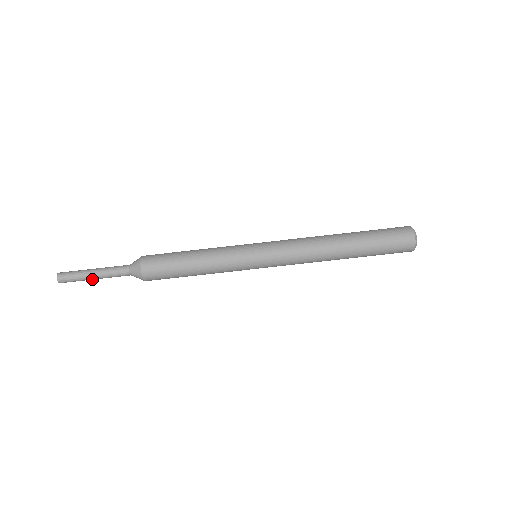
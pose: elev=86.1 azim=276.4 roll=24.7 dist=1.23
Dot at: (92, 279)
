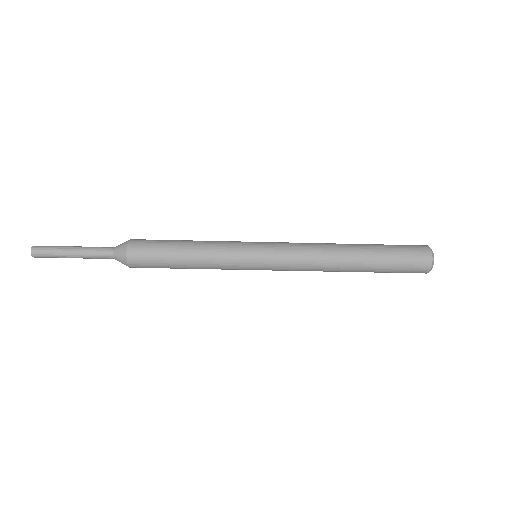
Dot at: occluded
